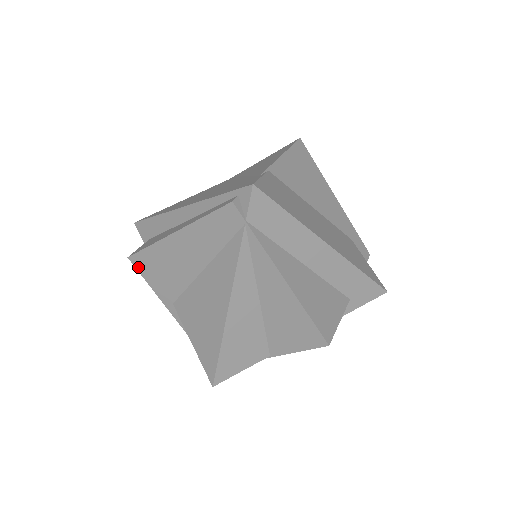
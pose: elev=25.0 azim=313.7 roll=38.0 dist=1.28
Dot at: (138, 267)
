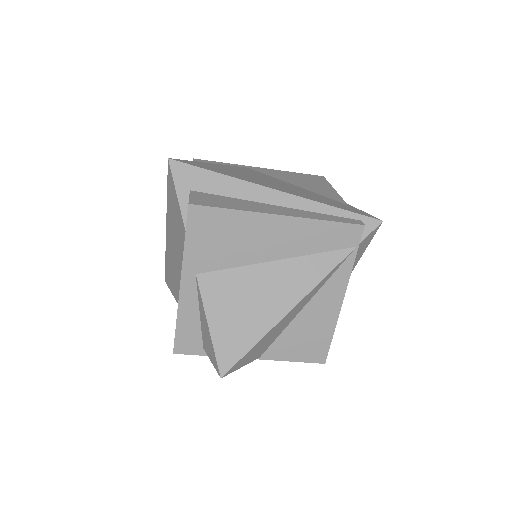
Dot at: (192, 220)
